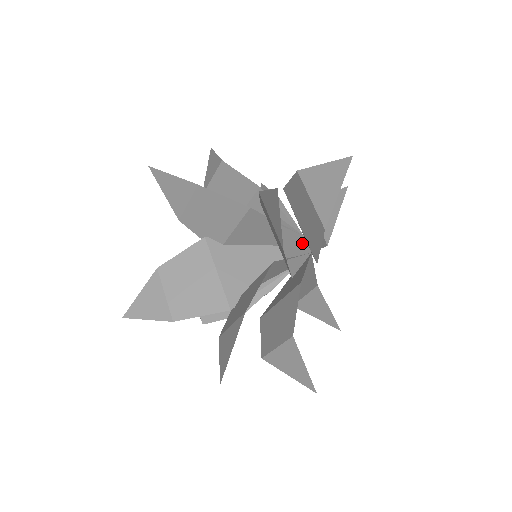
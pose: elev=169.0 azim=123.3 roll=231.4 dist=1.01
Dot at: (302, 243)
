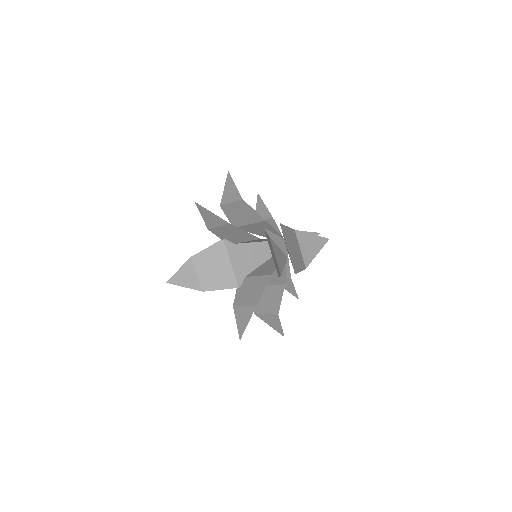
Dot at: (283, 246)
